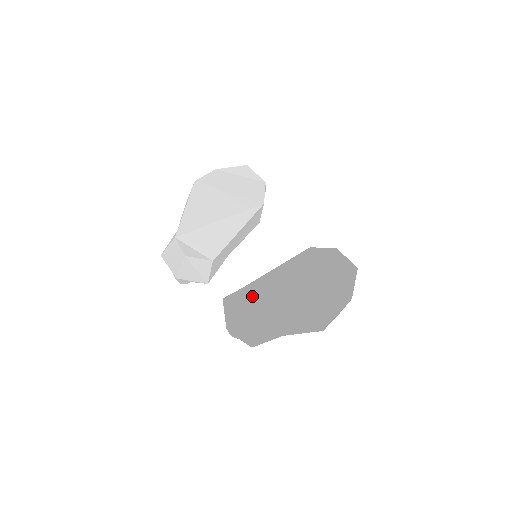
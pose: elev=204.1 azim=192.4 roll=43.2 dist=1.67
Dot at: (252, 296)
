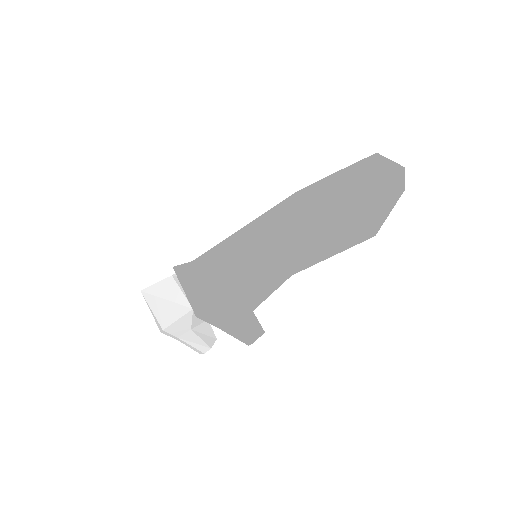
Dot at: occluded
